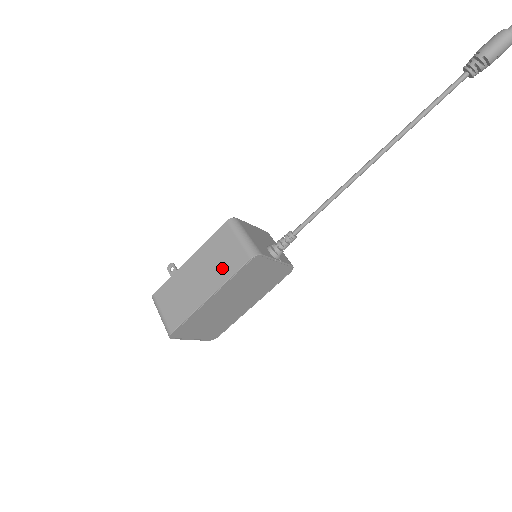
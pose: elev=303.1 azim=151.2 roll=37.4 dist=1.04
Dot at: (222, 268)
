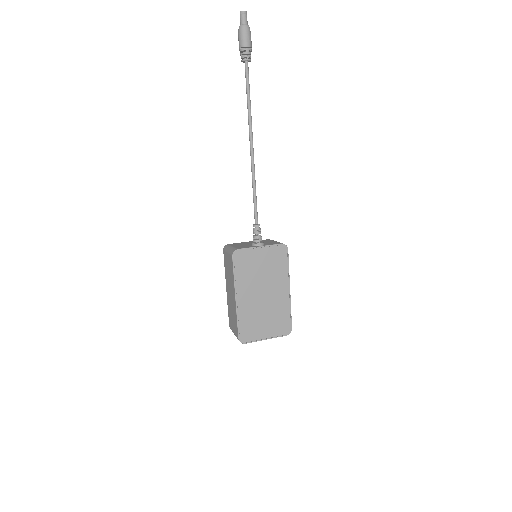
Dot at: (231, 276)
